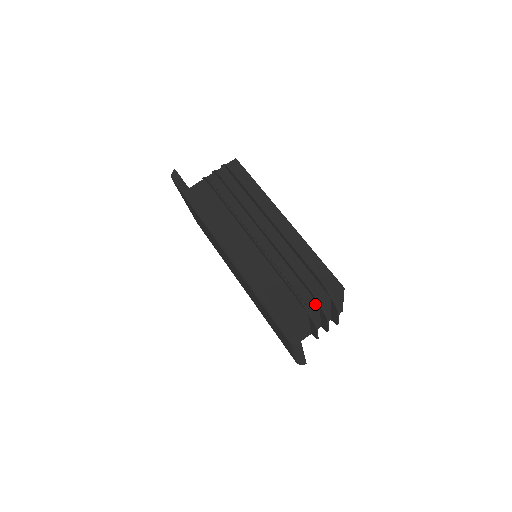
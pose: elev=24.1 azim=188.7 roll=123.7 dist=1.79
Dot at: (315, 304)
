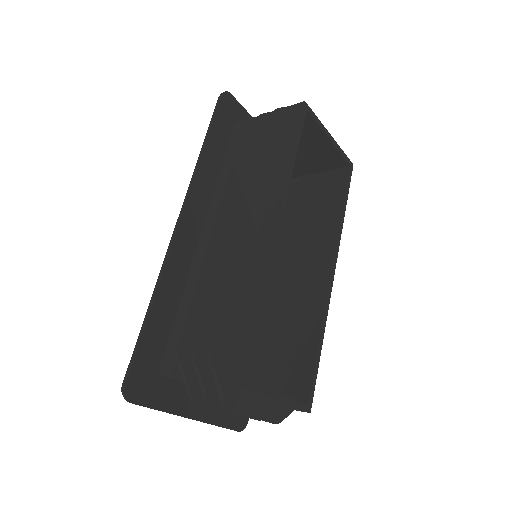
Dot at: (197, 372)
